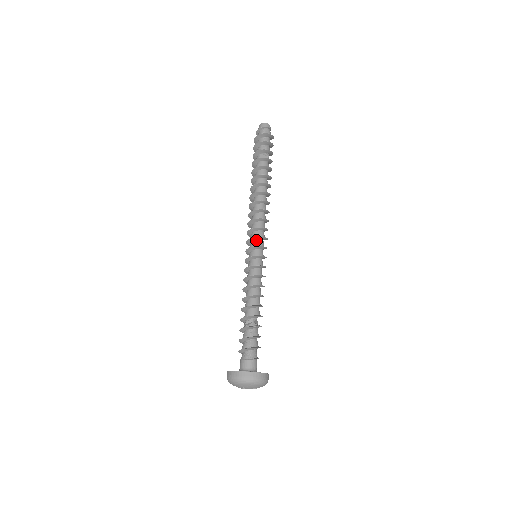
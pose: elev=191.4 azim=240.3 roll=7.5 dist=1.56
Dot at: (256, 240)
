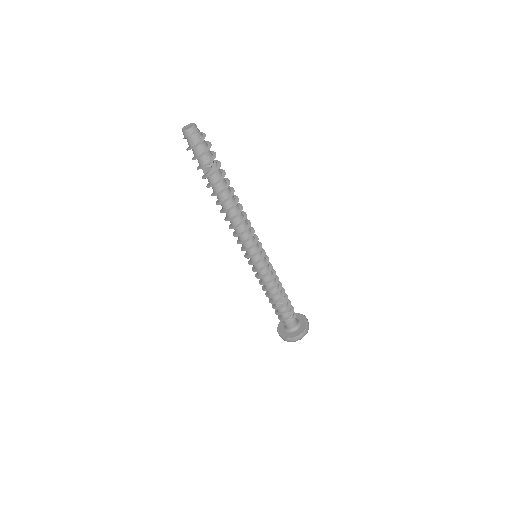
Dot at: occluded
